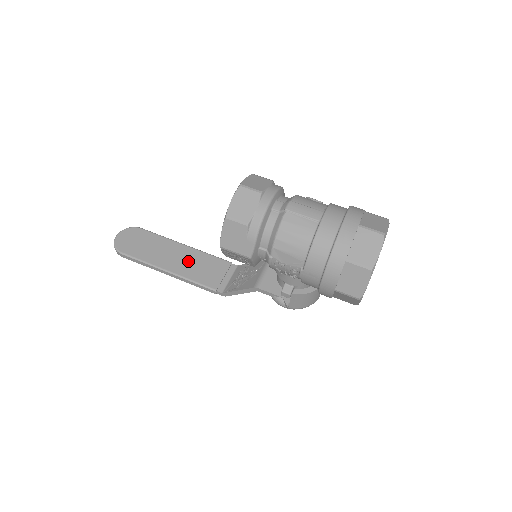
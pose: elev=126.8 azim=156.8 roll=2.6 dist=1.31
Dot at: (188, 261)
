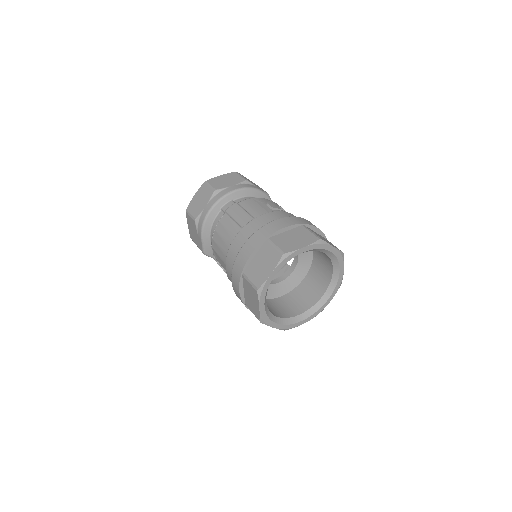
Dot at: occluded
